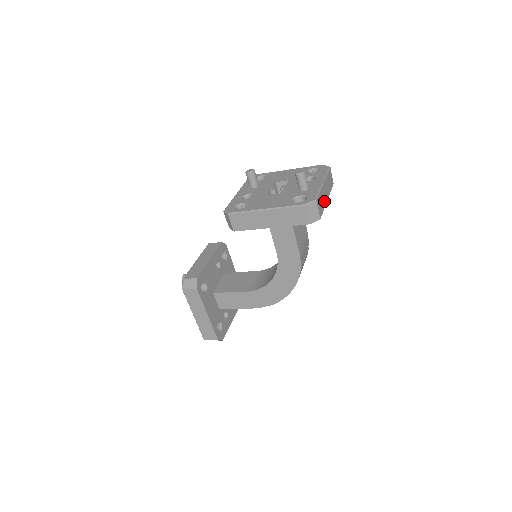
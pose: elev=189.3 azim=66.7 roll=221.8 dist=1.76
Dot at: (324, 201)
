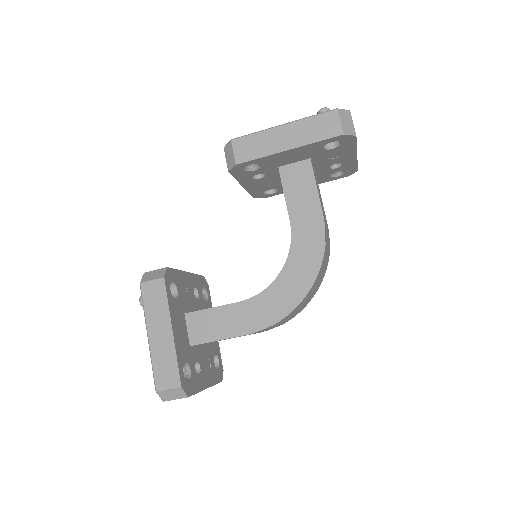
Dot at: occluded
